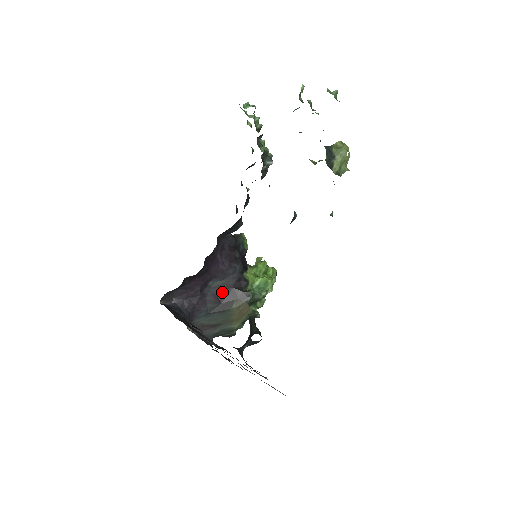
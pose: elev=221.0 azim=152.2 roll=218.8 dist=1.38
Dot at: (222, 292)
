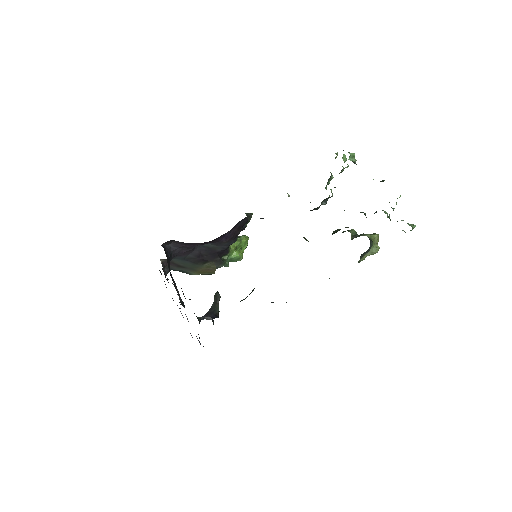
Dot at: (207, 251)
